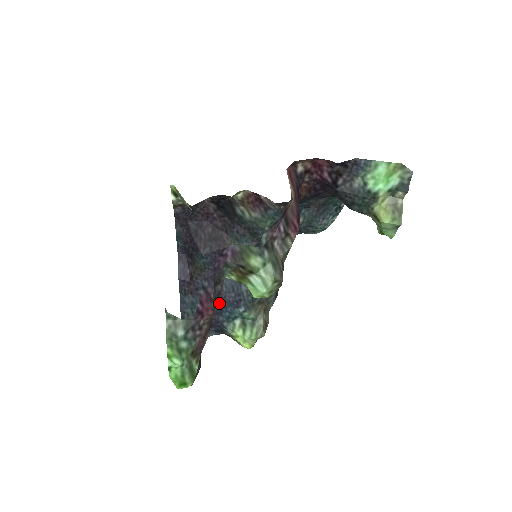
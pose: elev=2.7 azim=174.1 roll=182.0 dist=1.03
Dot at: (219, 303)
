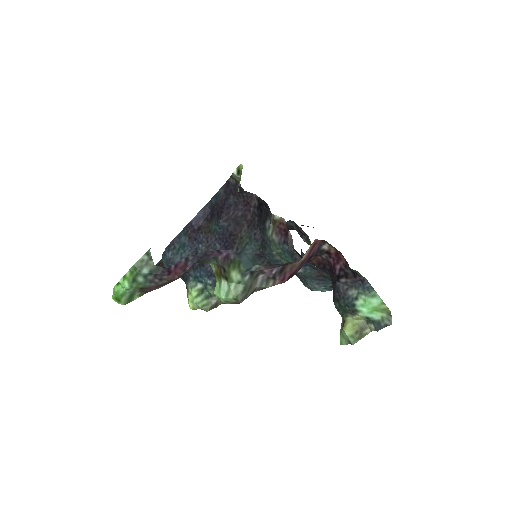
Dot at: occluded
